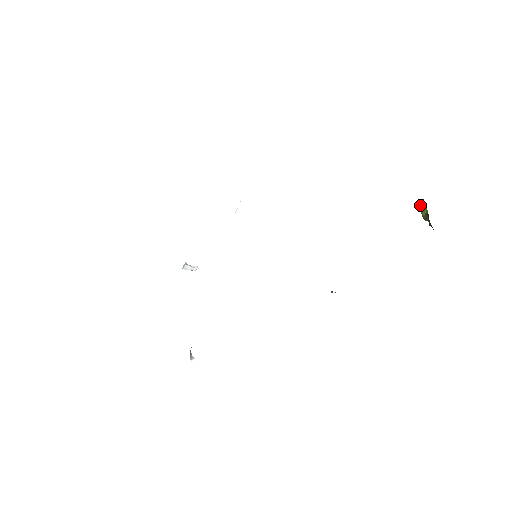
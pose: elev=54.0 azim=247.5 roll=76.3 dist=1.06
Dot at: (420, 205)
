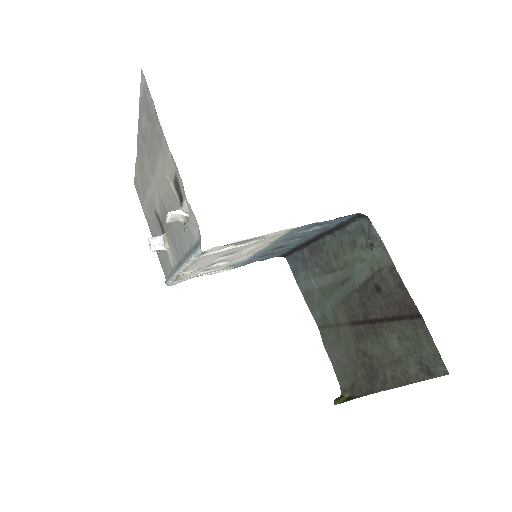
Dot at: (336, 399)
